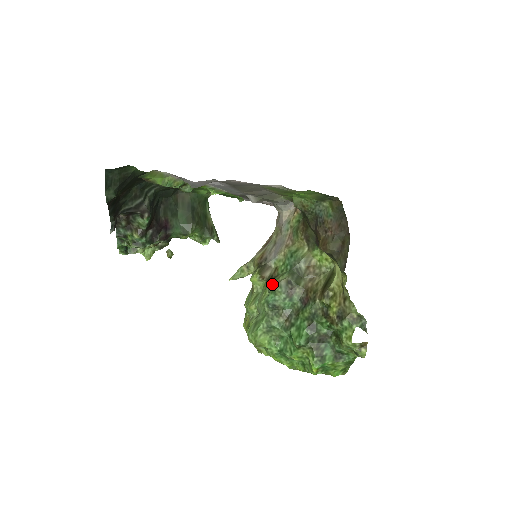
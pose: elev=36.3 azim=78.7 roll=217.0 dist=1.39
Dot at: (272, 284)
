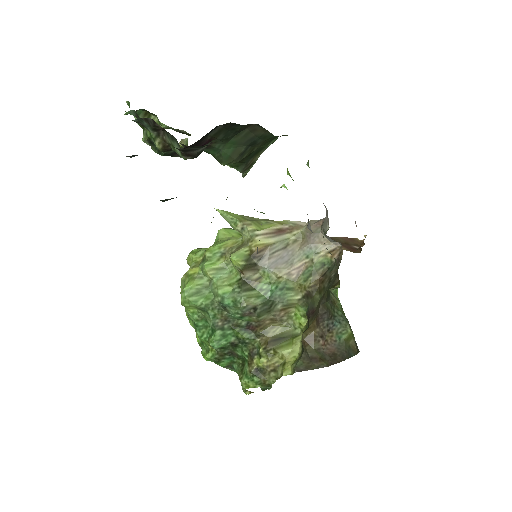
Dot at: (241, 297)
